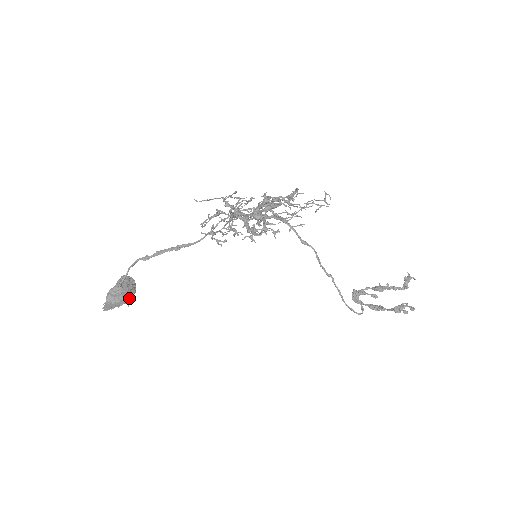
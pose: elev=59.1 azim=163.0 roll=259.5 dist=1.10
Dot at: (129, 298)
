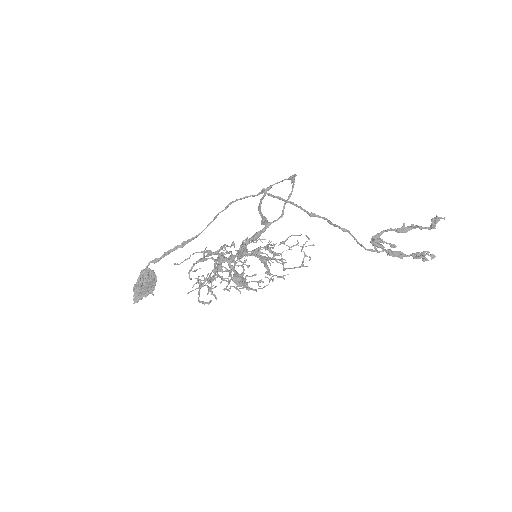
Dot at: (152, 288)
